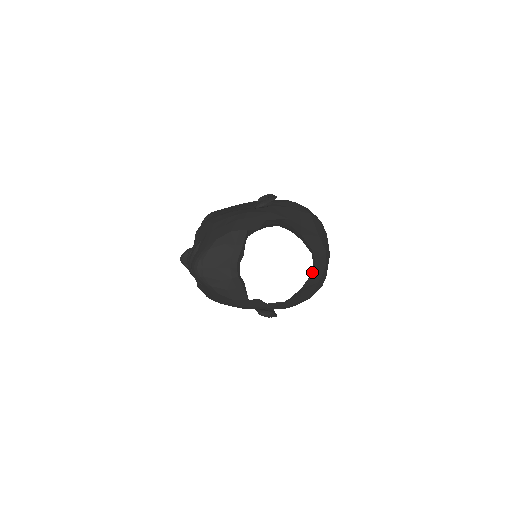
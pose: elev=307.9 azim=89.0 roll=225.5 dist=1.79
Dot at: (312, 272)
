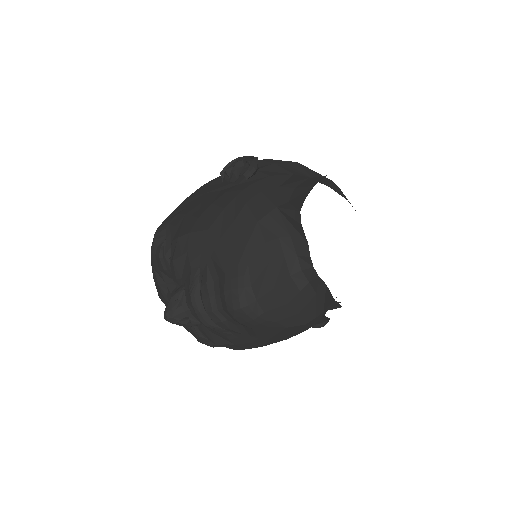
Dot at: occluded
